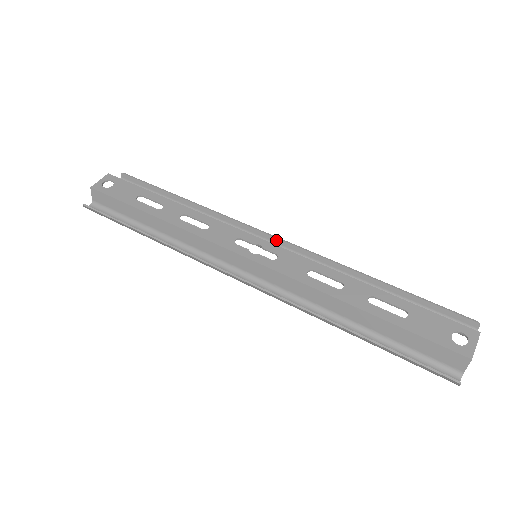
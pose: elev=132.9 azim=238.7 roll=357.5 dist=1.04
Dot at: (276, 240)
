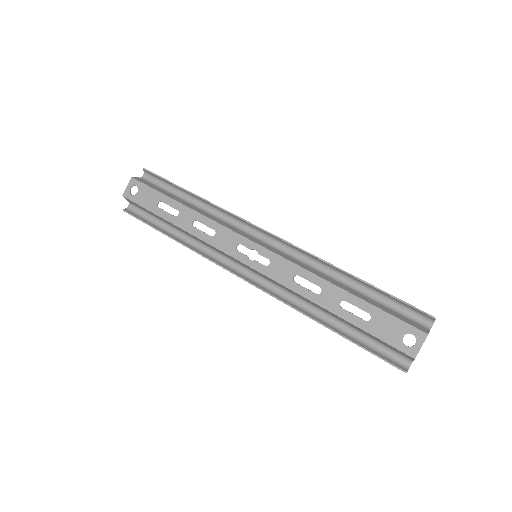
Dot at: (272, 236)
